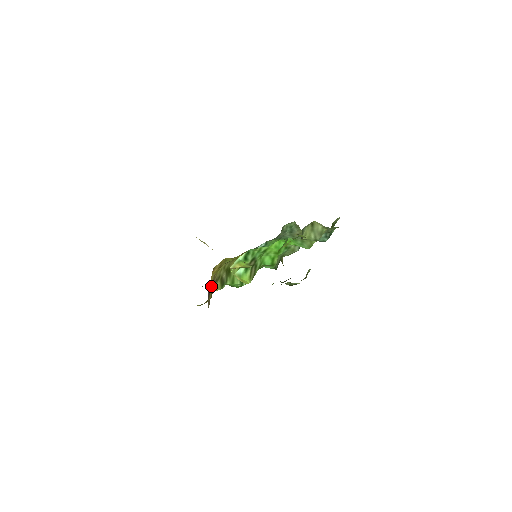
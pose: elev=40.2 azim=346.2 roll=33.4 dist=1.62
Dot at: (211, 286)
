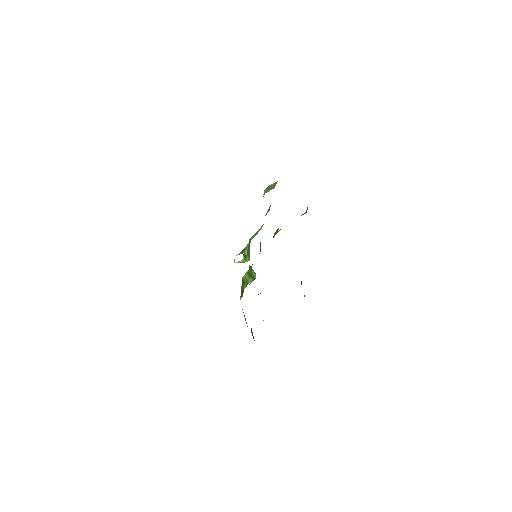
Dot at: (244, 316)
